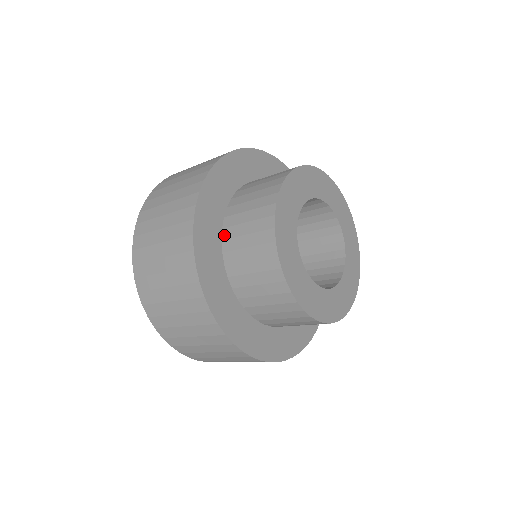
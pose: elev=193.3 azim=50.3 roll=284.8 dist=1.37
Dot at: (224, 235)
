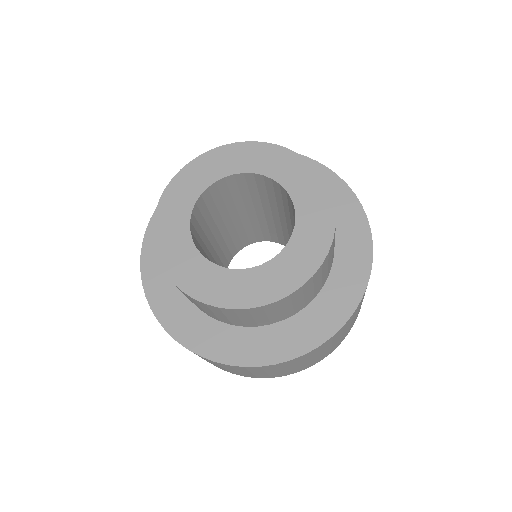
Dot at: occluded
